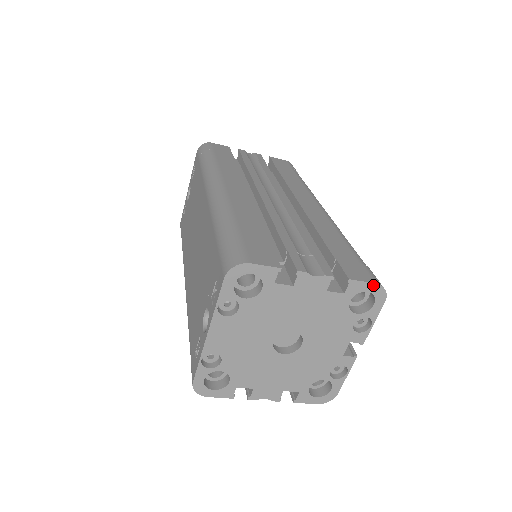
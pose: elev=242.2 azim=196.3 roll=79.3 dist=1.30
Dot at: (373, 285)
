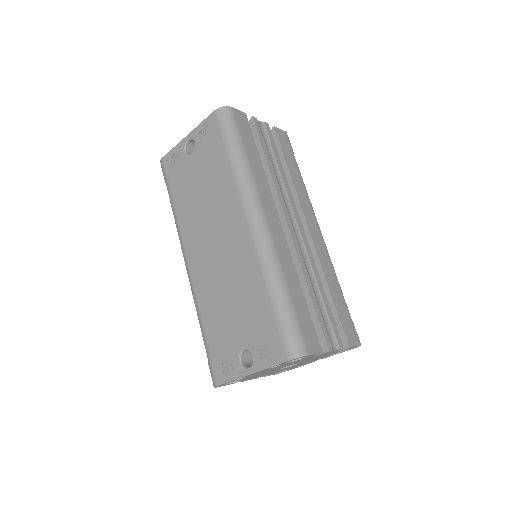
Dot at: occluded
